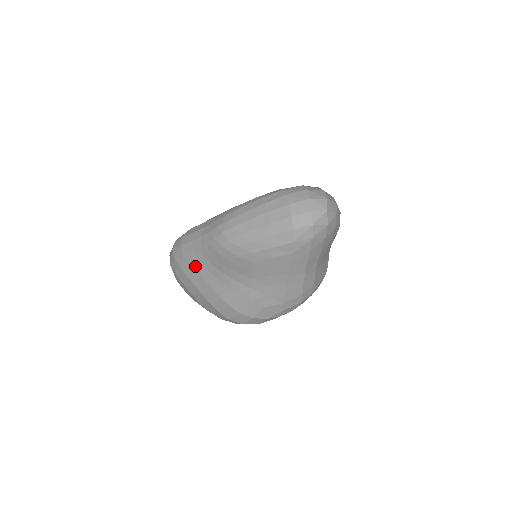
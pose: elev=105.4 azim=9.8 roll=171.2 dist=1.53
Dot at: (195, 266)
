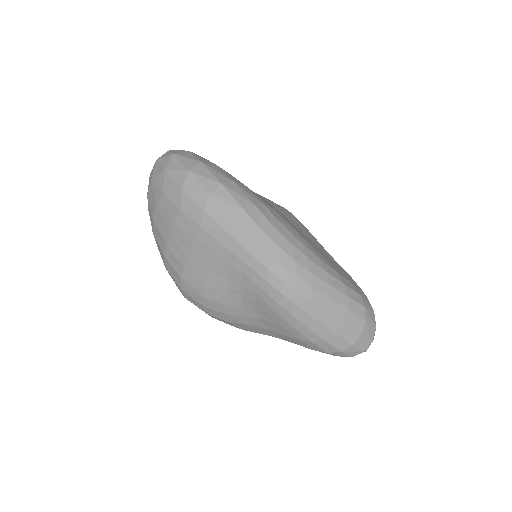
Dot at: (222, 250)
